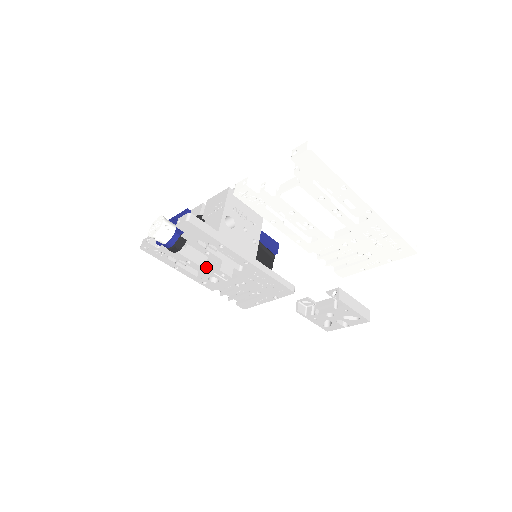
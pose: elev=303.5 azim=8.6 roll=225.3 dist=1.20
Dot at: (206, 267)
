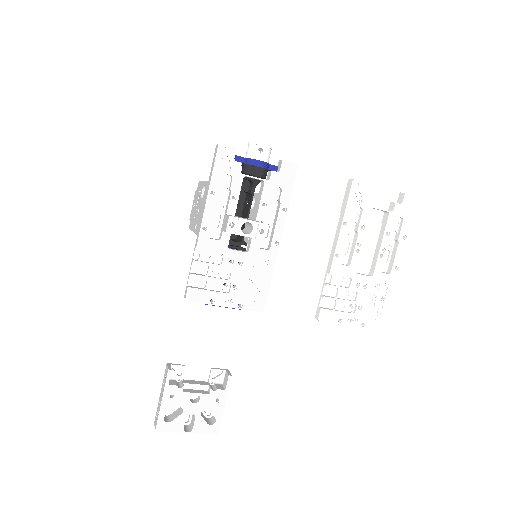
Dot at: (239, 217)
